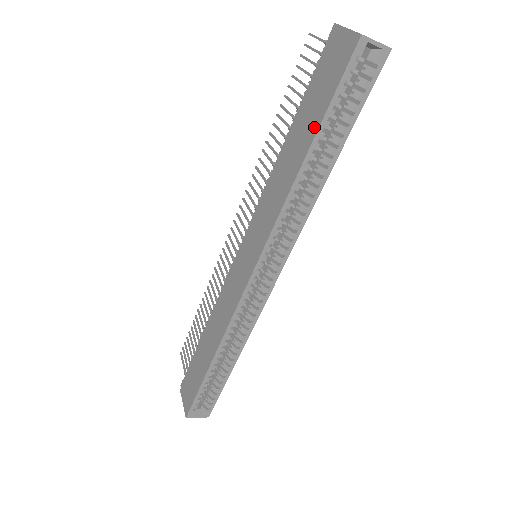
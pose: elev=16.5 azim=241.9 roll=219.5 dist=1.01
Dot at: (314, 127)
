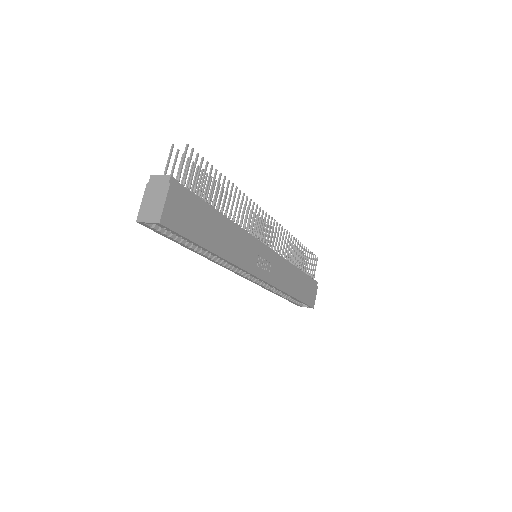
Dot at: occluded
